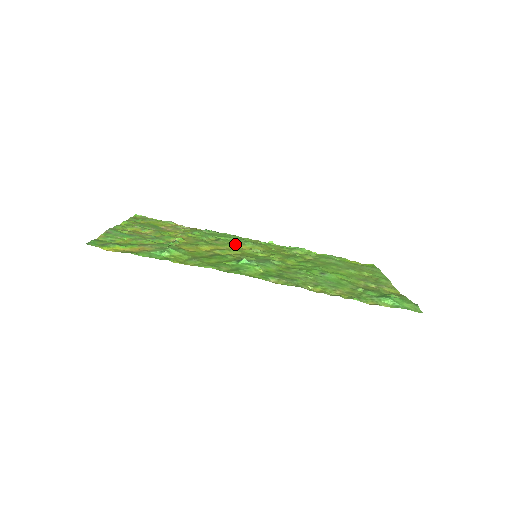
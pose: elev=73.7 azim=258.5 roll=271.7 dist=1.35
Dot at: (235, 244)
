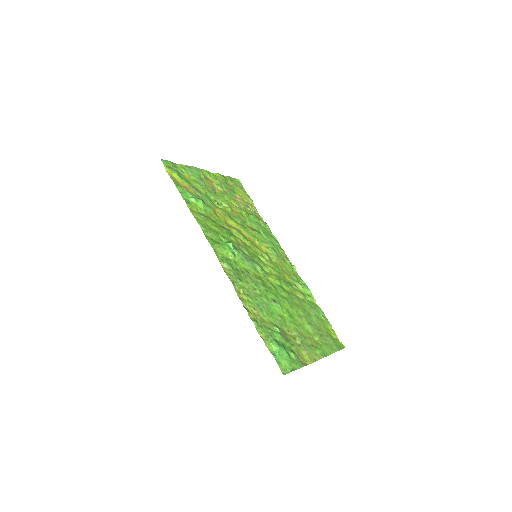
Dot at: (261, 242)
